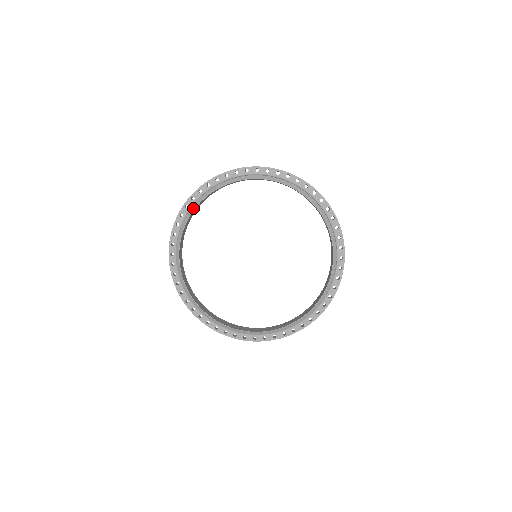
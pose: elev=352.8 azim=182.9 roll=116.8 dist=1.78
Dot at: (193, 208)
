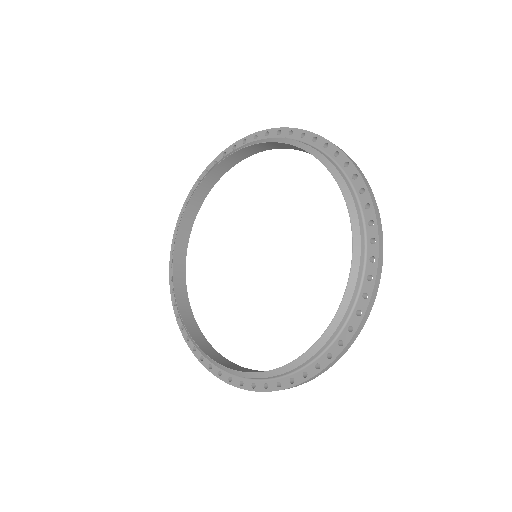
Dot at: (254, 142)
